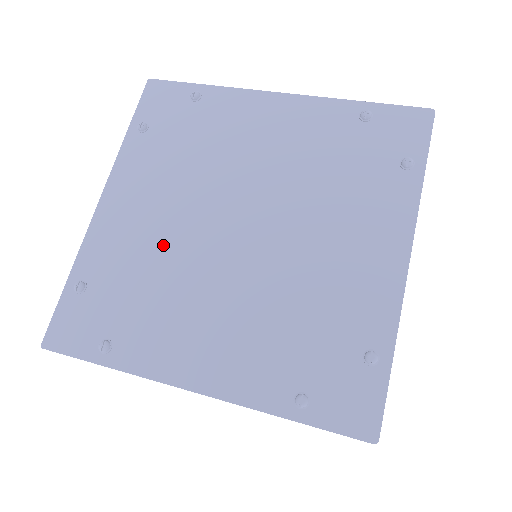
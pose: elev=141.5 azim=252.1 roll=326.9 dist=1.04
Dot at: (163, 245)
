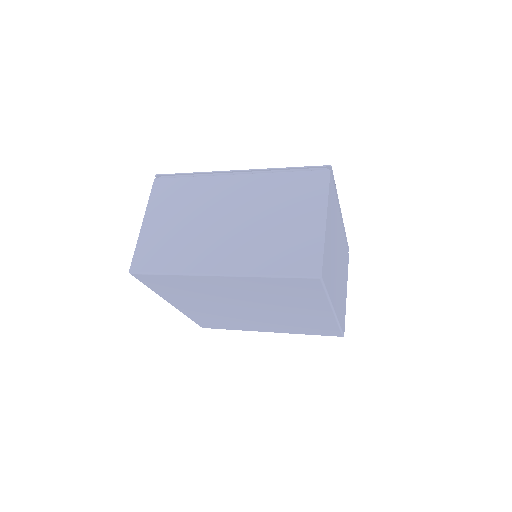
Dot at: occluded
